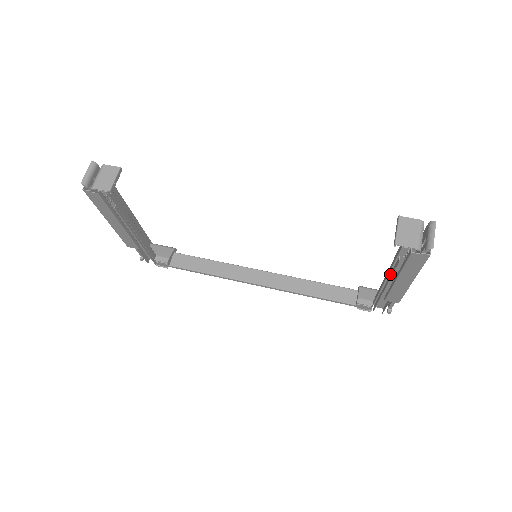
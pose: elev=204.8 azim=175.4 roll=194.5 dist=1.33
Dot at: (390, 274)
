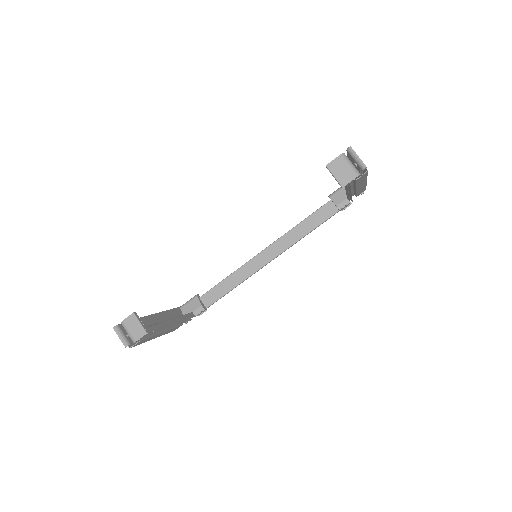
Dot at: (348, 187)
